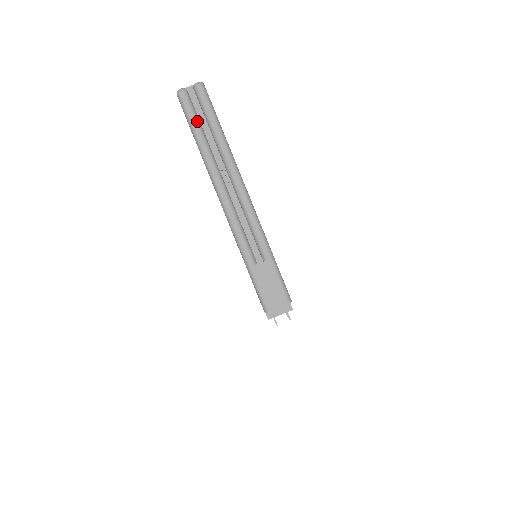
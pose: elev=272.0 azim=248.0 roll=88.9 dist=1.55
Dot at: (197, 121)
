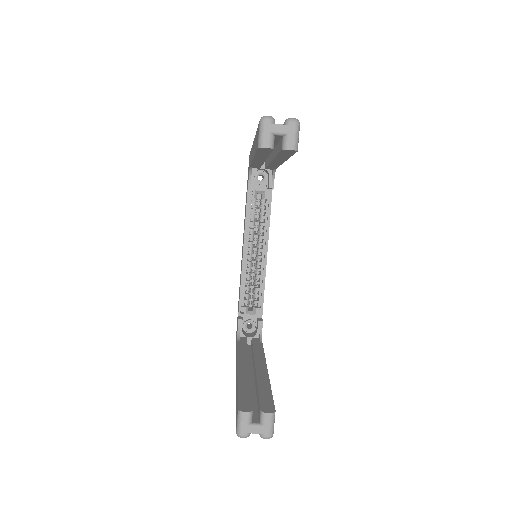
Dot at: occluded
